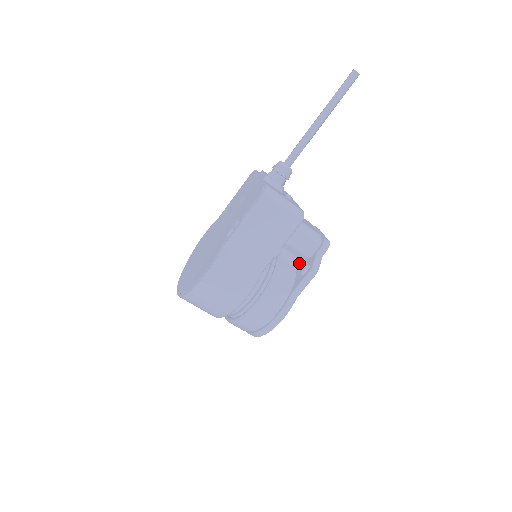
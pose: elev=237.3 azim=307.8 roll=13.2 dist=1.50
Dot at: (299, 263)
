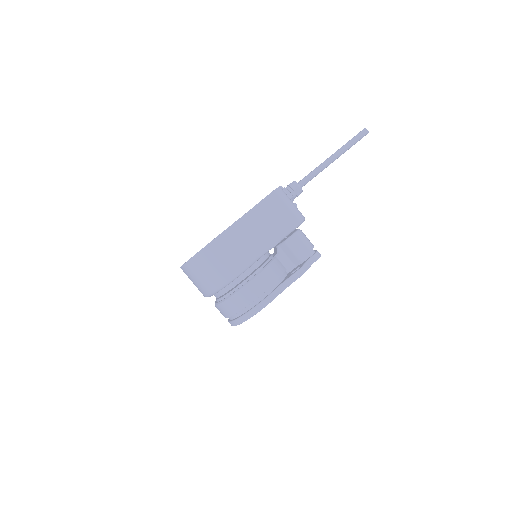
Dot at: (291, 268)
